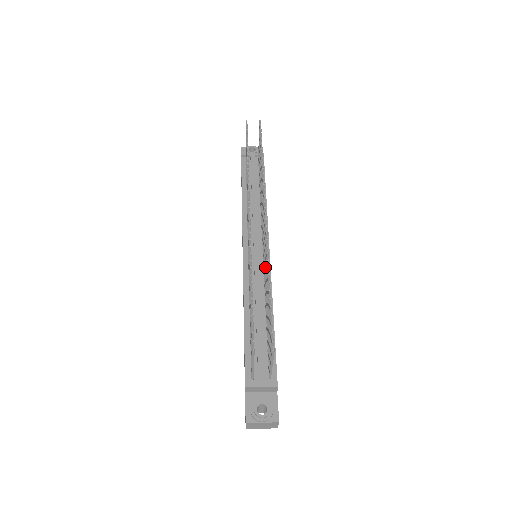
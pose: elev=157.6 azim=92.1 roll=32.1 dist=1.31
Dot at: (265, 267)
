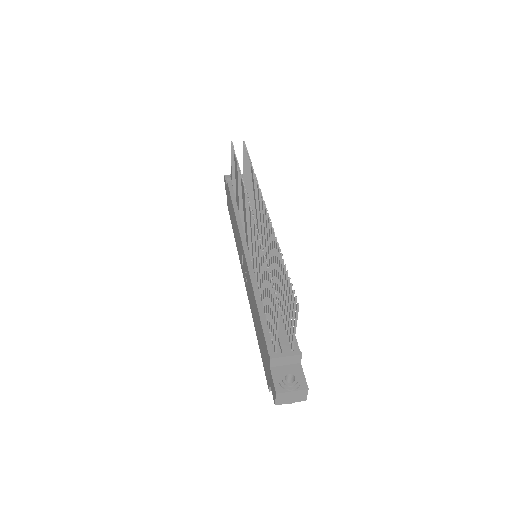
Dot at: (270, 254)
